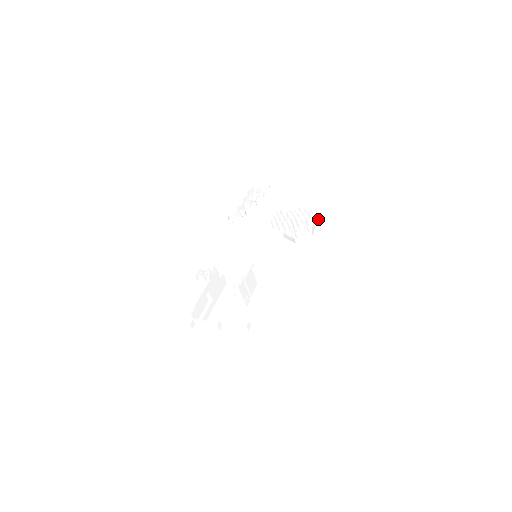
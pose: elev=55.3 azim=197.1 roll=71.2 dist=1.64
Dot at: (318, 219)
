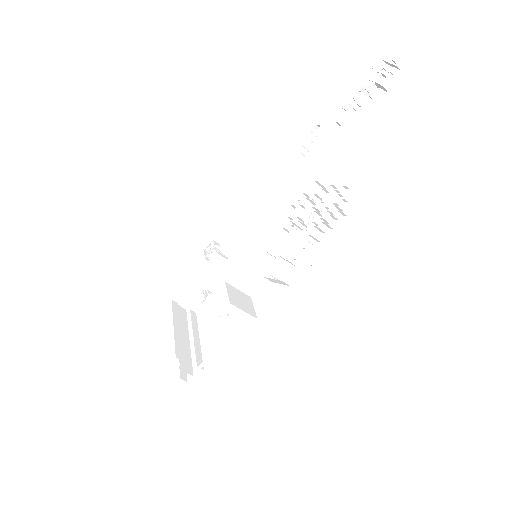
Dot at: occluded
